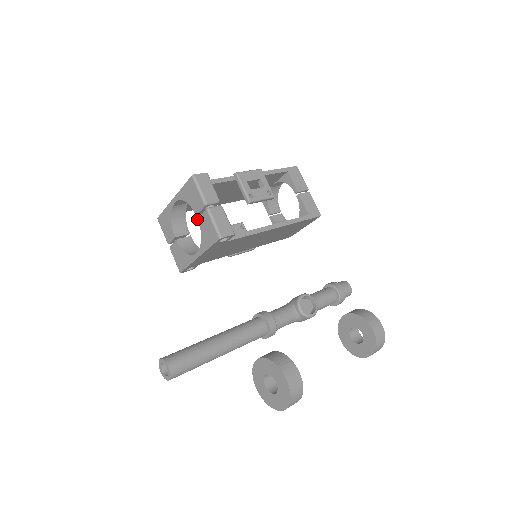
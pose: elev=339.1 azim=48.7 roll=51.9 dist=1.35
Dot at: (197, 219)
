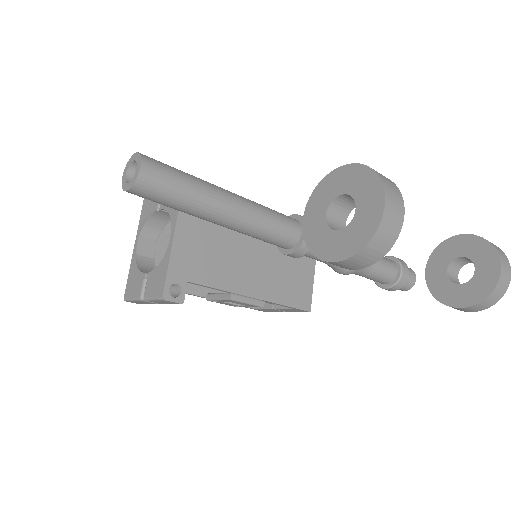
Dot at: (160, 210)
